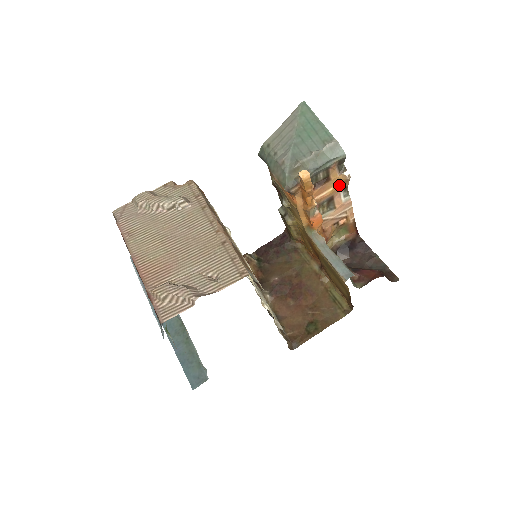
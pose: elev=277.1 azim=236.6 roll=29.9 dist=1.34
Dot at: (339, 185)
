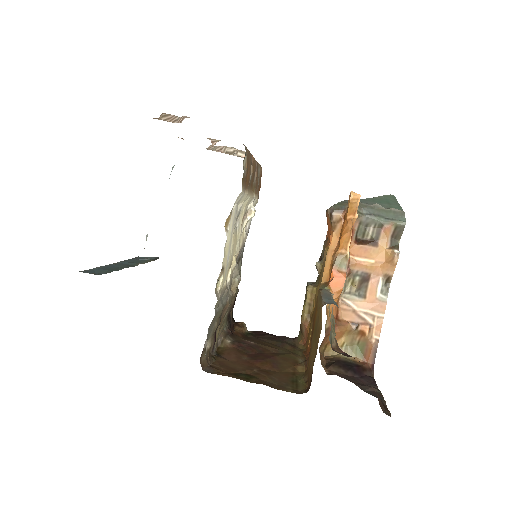
Dot at: (383, 264)
